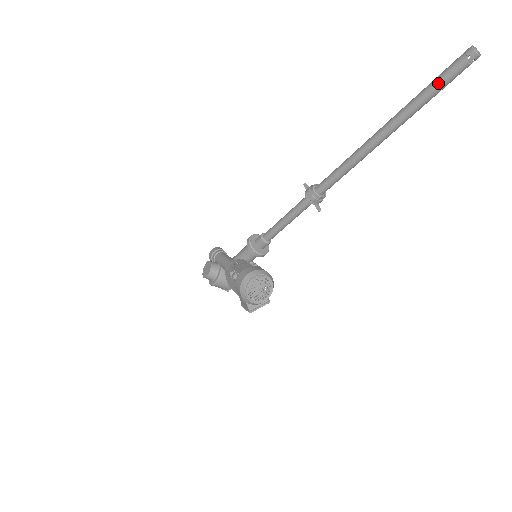
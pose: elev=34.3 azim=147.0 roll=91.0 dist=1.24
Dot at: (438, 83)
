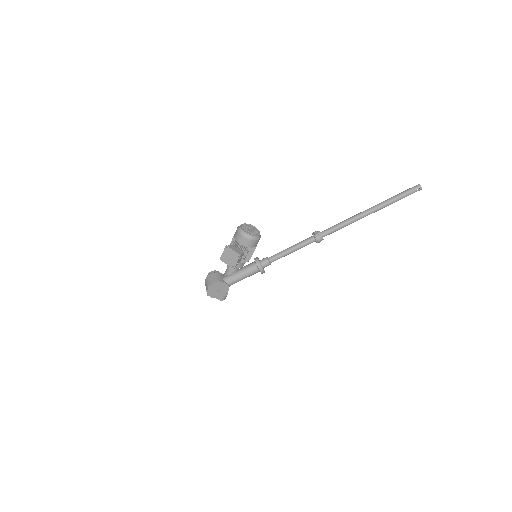
Dot at: (401, 193)
